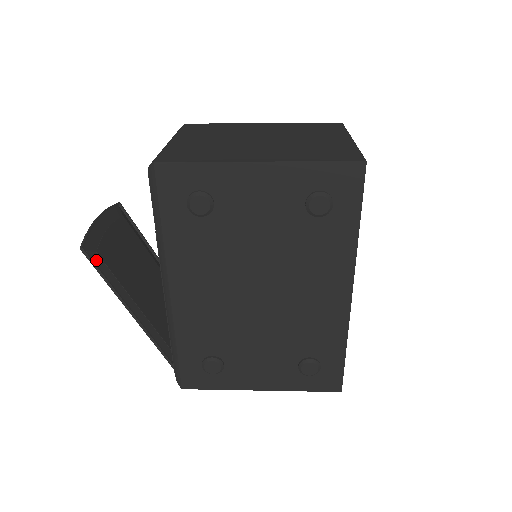
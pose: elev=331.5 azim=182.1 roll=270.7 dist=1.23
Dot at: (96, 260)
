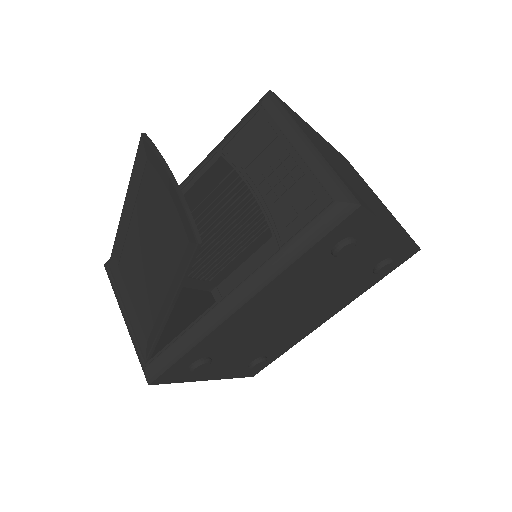
Dot at: (188, 253)
